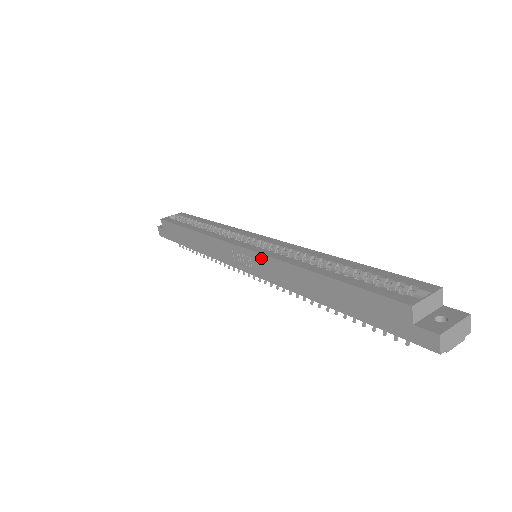
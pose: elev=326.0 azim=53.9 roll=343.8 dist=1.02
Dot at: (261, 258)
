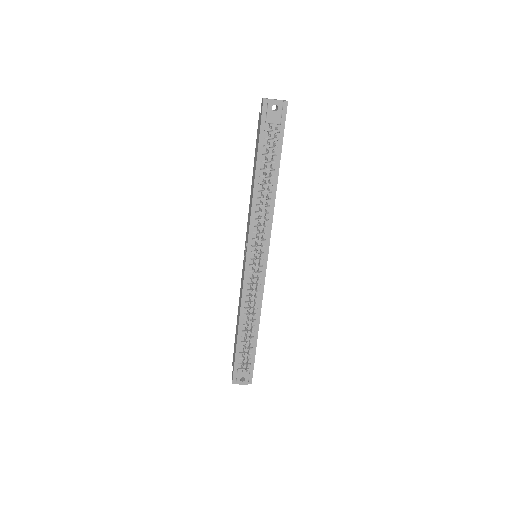
Dot at: (247, 230)
